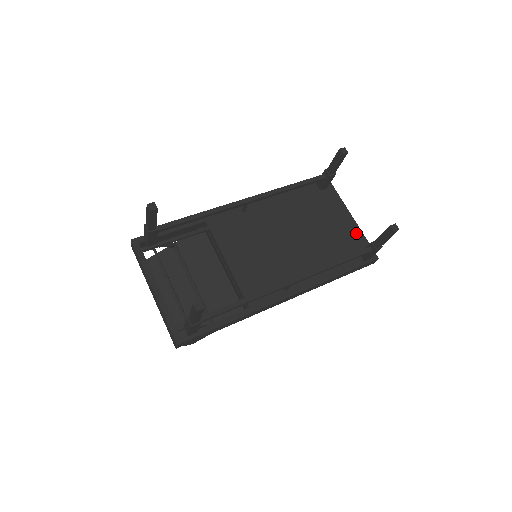
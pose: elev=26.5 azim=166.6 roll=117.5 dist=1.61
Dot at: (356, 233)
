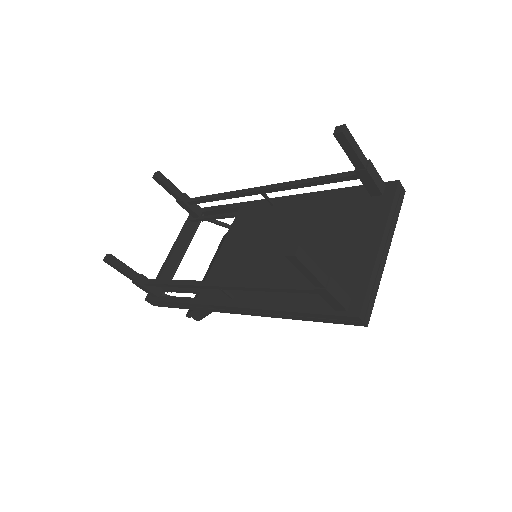
Dot at: (362, 268)
